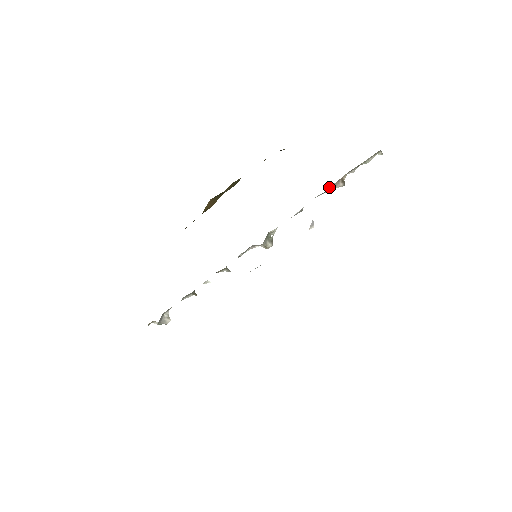
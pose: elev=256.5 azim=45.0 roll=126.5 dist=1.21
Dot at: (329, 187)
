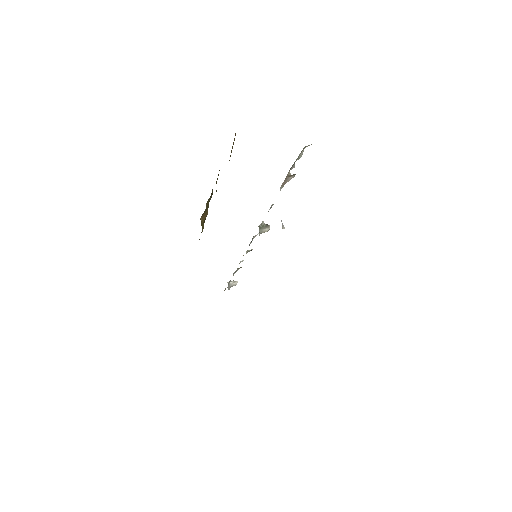
Dot at: (281, 185)
